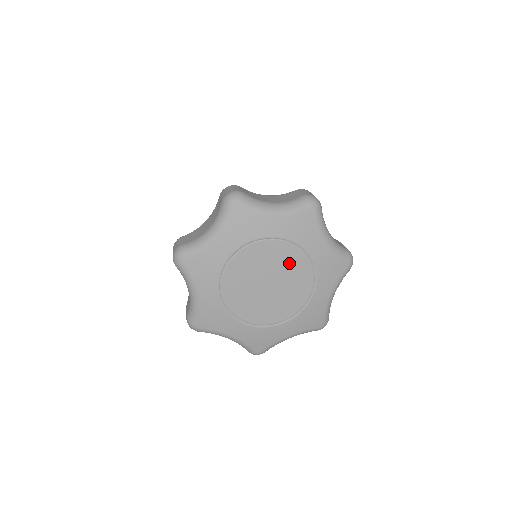
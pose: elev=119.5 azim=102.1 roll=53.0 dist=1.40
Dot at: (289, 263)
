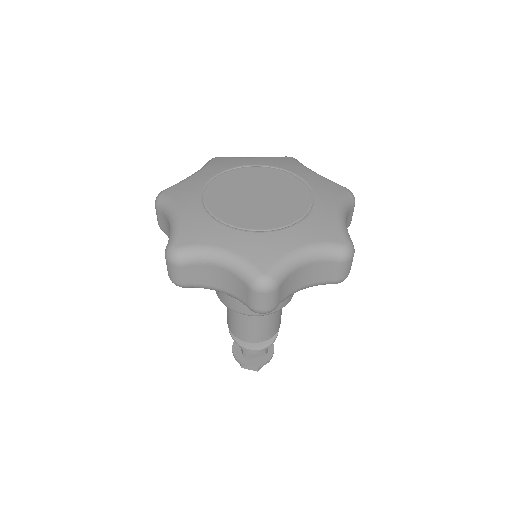
Dot at: (277, 181)
